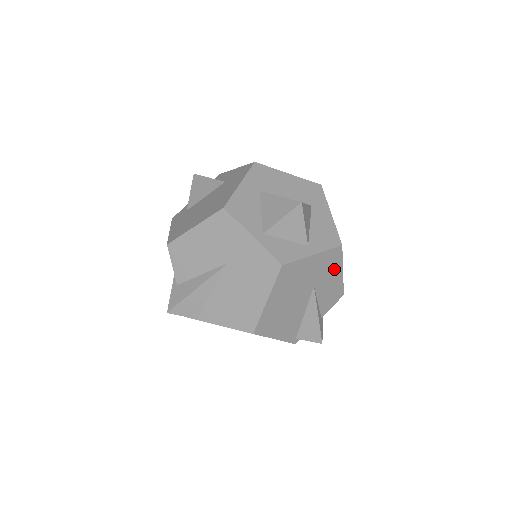
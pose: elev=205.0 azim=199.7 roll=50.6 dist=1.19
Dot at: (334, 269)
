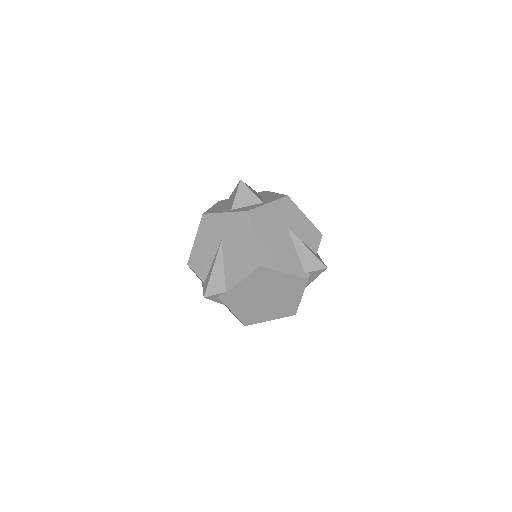
Dot at: (295, 214)
